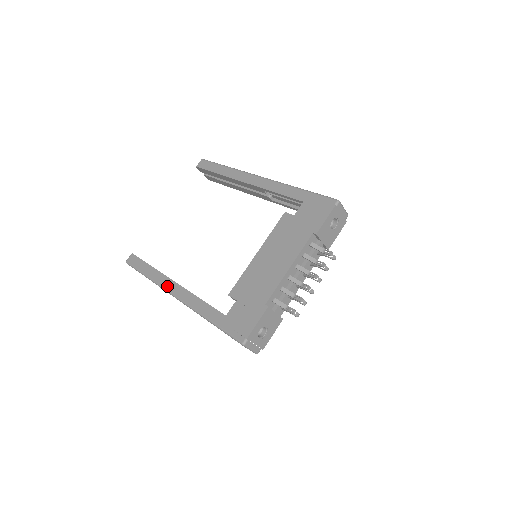
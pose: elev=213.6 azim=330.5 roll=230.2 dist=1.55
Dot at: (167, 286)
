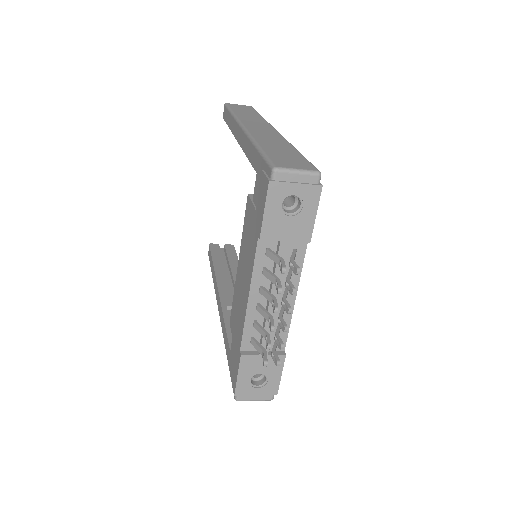
Dot at: (216, 294)
